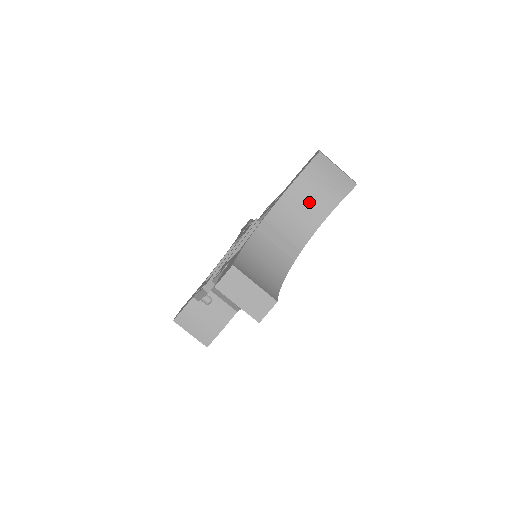
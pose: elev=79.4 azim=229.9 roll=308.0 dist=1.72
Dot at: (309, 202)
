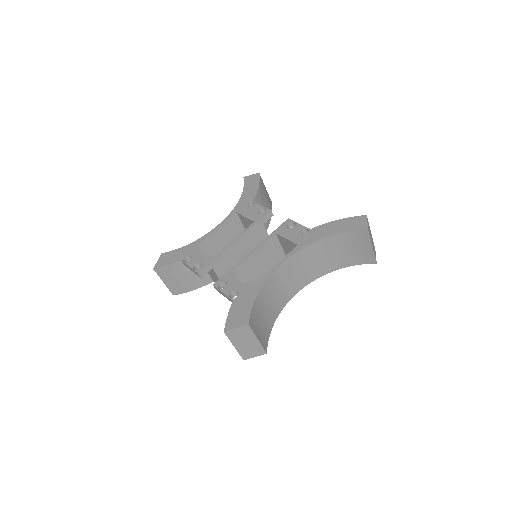
Dot at: (330, 255)
